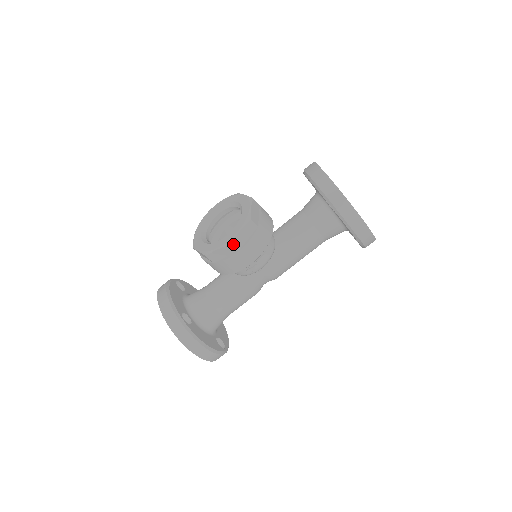
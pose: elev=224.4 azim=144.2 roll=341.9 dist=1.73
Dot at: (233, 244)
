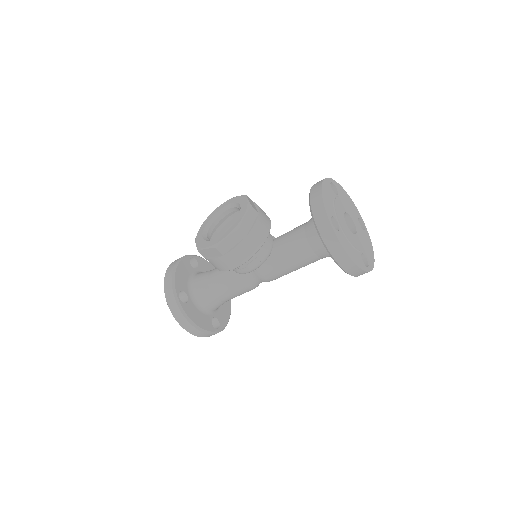
Dot at: (218, 248)
